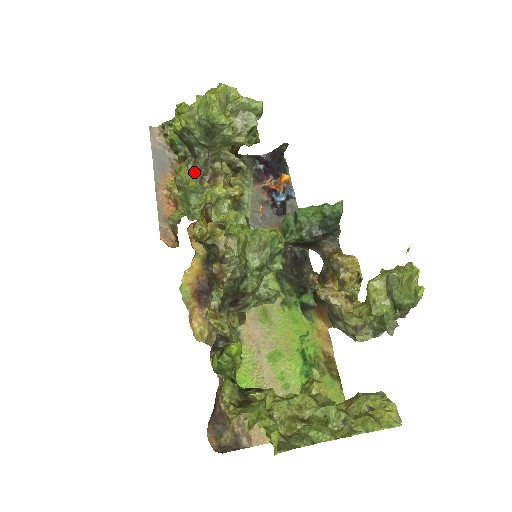
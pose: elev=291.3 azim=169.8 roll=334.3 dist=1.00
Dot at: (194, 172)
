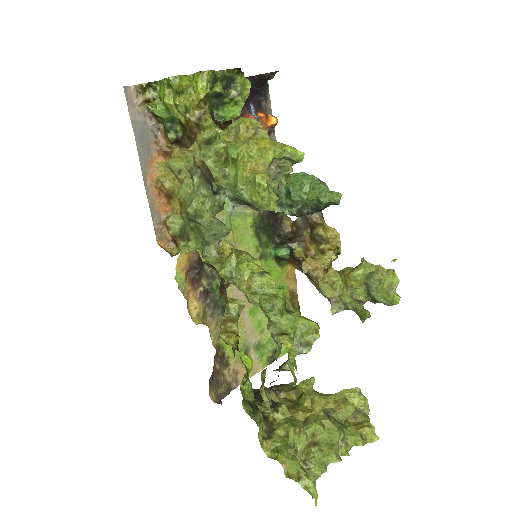
Dot at: (208, 202)
